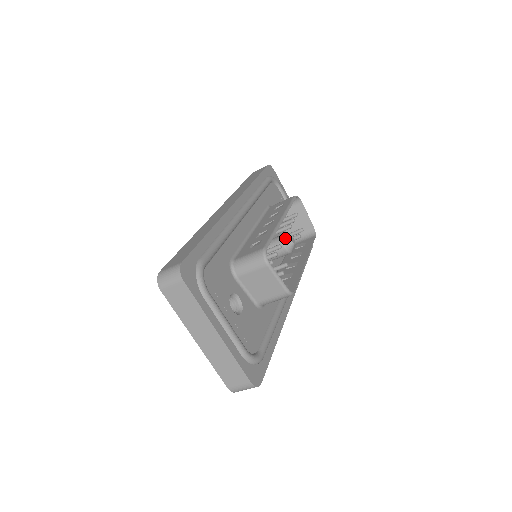
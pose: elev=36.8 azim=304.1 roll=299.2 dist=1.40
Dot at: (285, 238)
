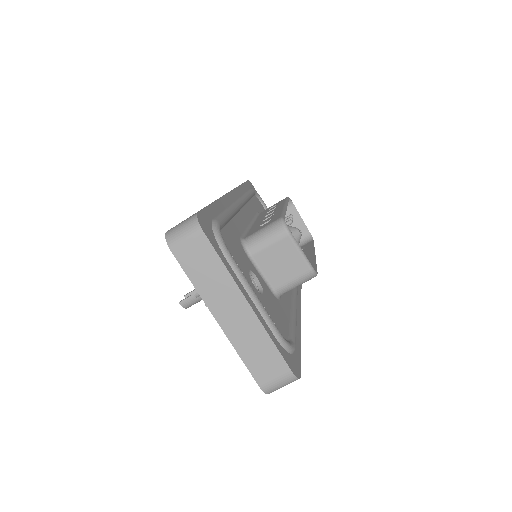
Dot at: (290, 228)
